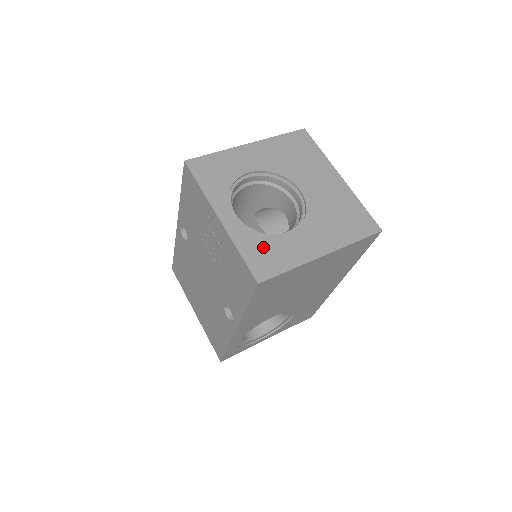
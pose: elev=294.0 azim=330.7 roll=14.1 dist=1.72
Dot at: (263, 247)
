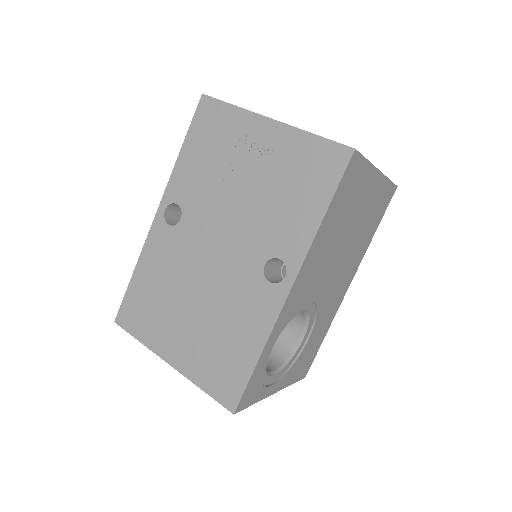
Dot at: occluded
